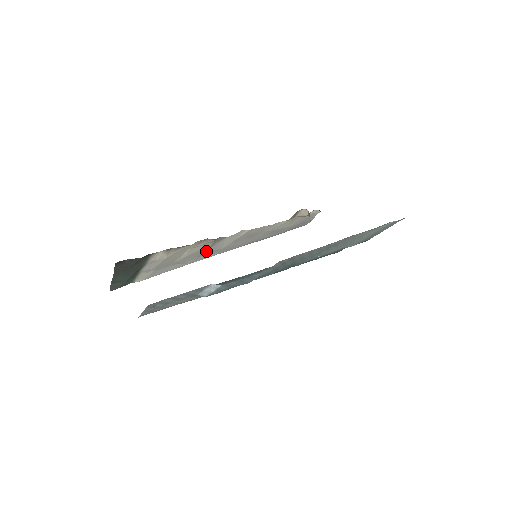
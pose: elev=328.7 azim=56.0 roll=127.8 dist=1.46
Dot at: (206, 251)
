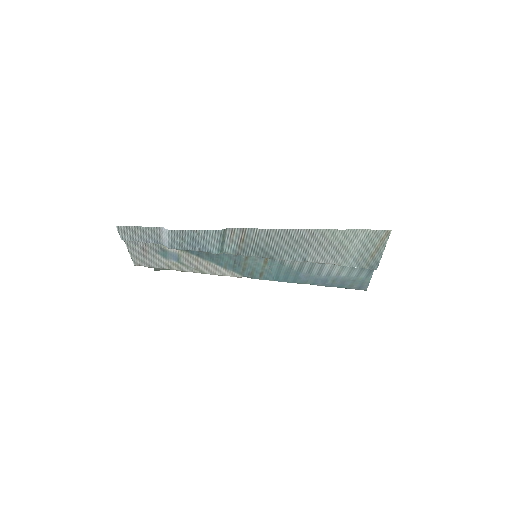
Dot at: occluded
